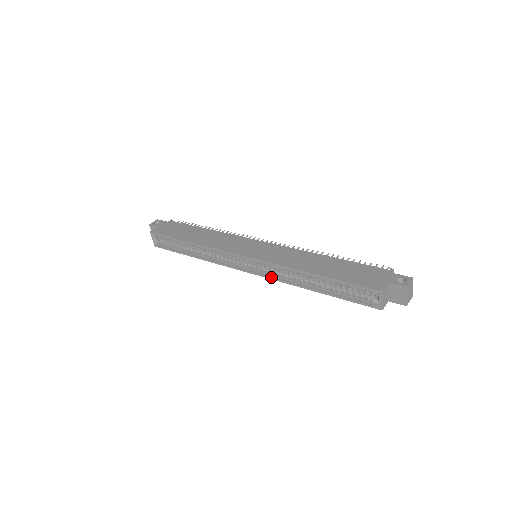
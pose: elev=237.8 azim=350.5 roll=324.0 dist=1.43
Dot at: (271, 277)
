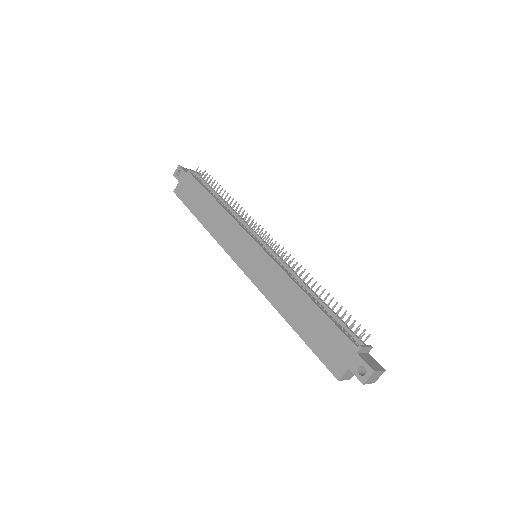
Dot at: occluded
